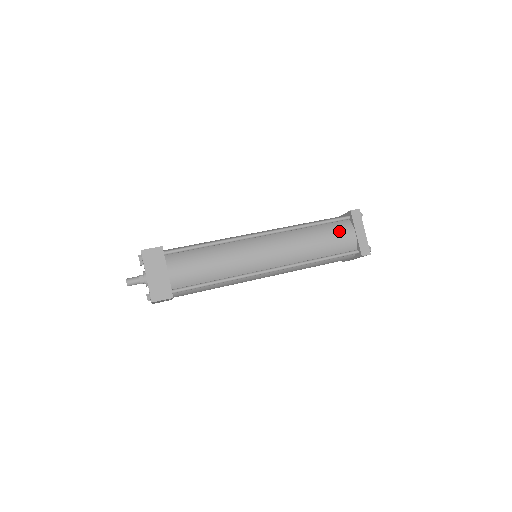
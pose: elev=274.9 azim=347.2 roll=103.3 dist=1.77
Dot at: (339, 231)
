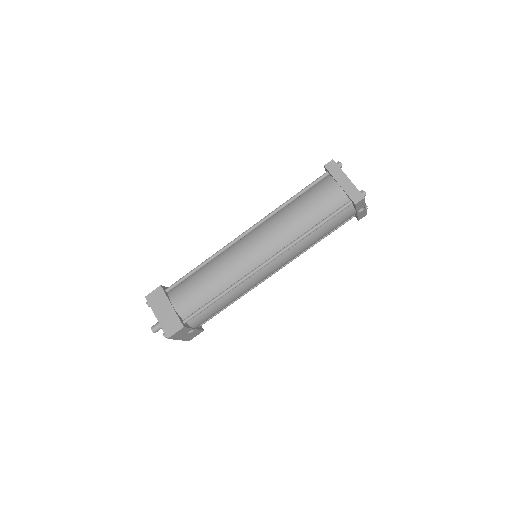
Dot at: (320, 192)
